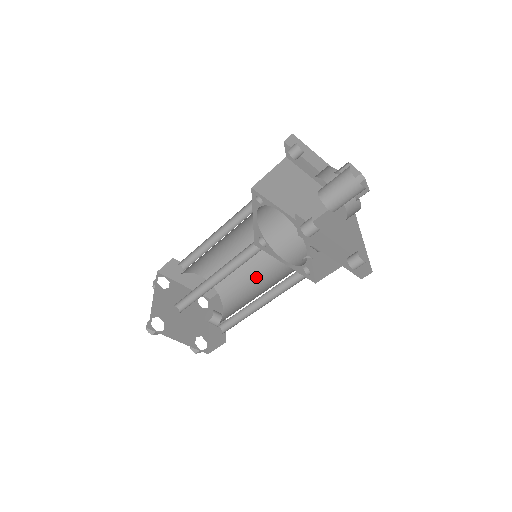
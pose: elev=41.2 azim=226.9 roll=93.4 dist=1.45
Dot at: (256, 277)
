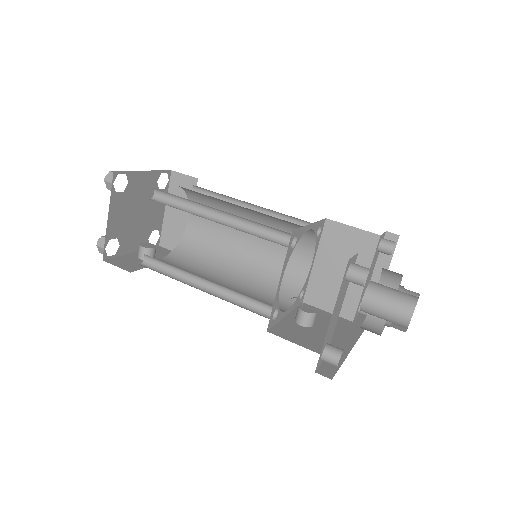
Dot at: (222, 275)
